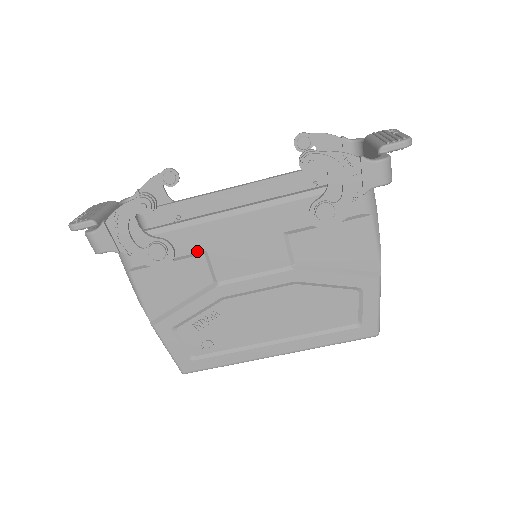
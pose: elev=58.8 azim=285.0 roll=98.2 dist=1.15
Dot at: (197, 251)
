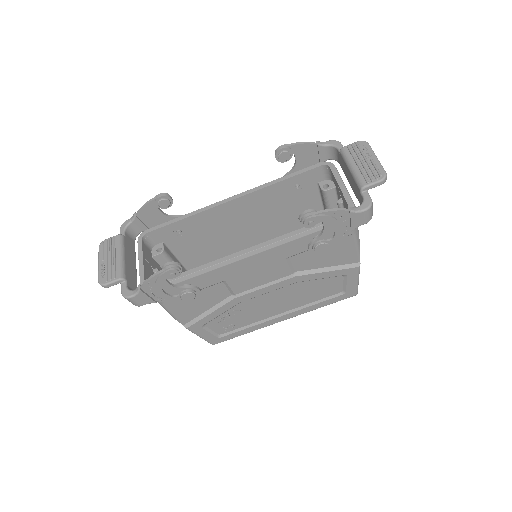
Dot at: (217, 282)
